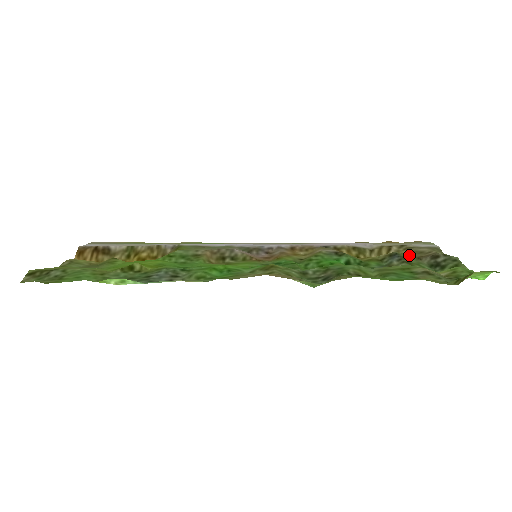
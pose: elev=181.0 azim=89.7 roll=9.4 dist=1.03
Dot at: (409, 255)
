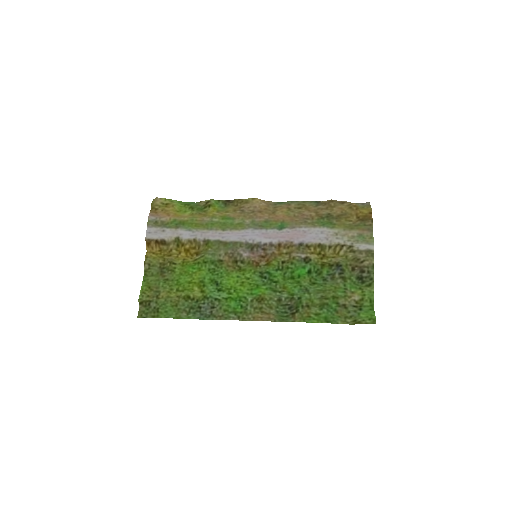
Dot at: (350, 262)
